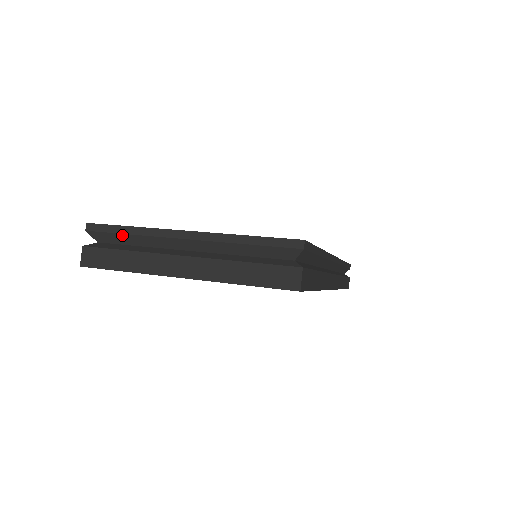
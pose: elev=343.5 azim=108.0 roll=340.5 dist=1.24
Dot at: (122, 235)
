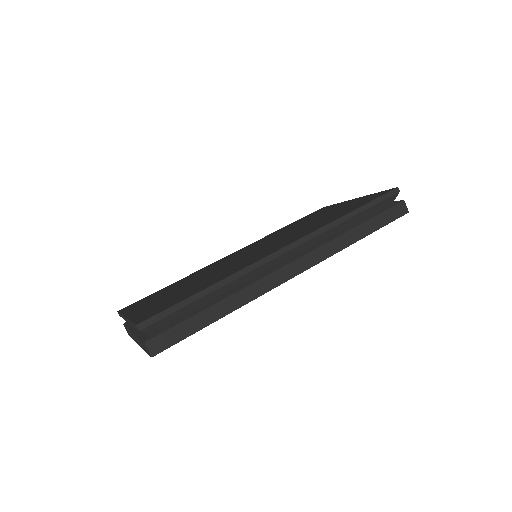
Dot at: occluded
